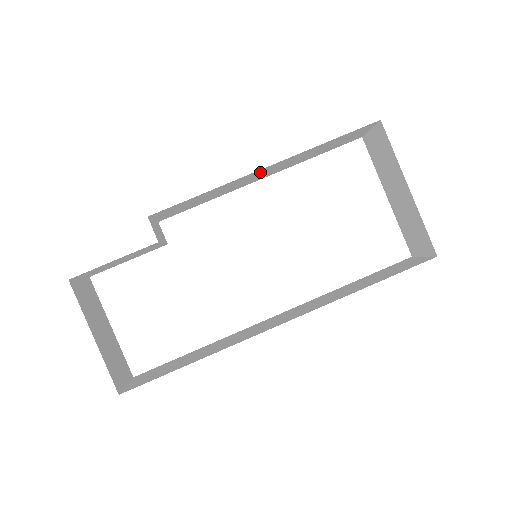
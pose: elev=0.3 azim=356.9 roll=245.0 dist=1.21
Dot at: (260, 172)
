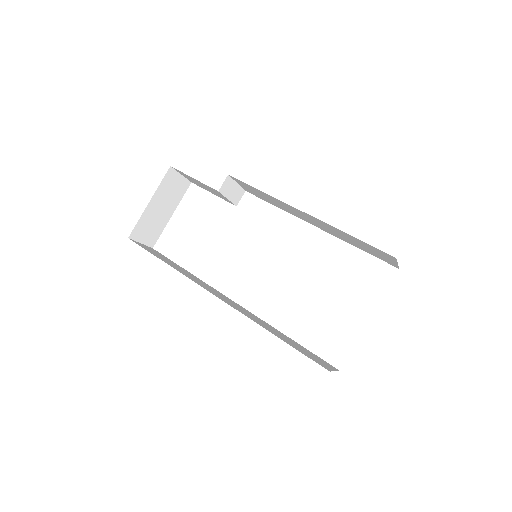
Dot at: (305, 214)
